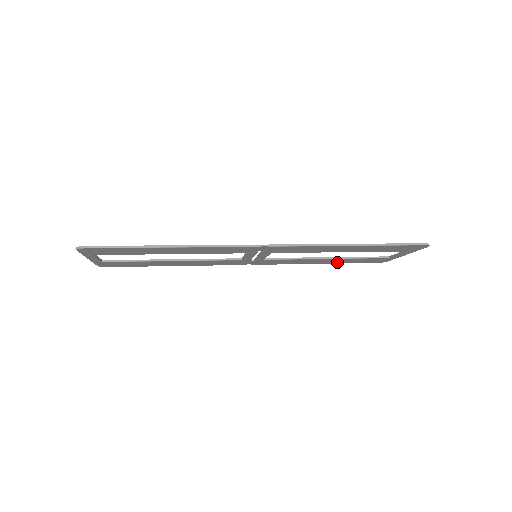
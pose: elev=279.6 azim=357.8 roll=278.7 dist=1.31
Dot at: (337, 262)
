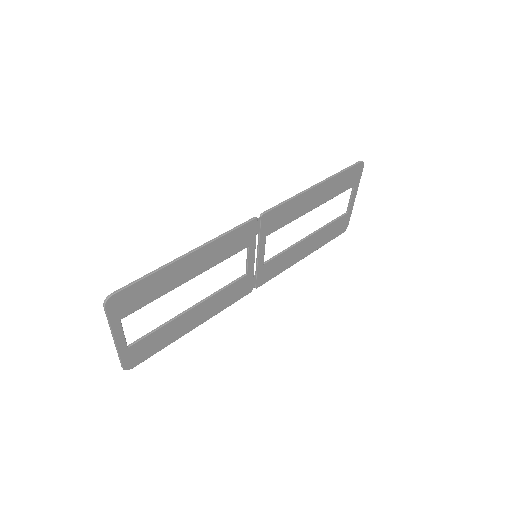
Dot at: (316, 246)
